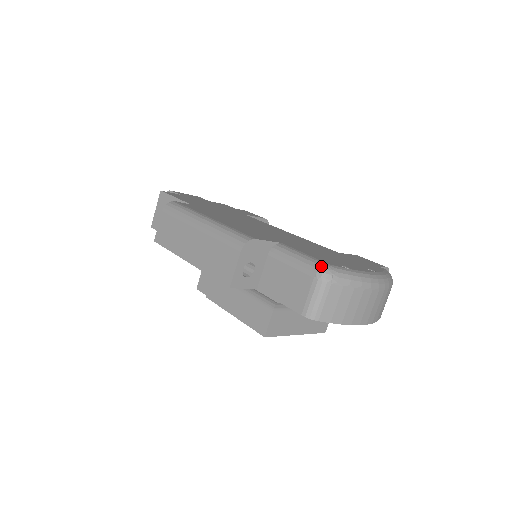
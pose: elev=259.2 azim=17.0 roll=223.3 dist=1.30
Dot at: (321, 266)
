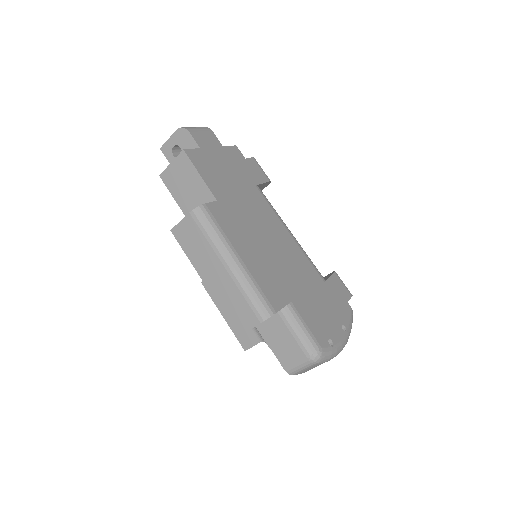
Dot at: (316, 351)
